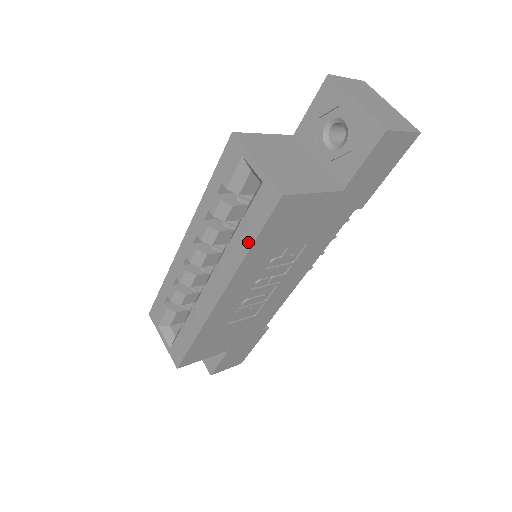
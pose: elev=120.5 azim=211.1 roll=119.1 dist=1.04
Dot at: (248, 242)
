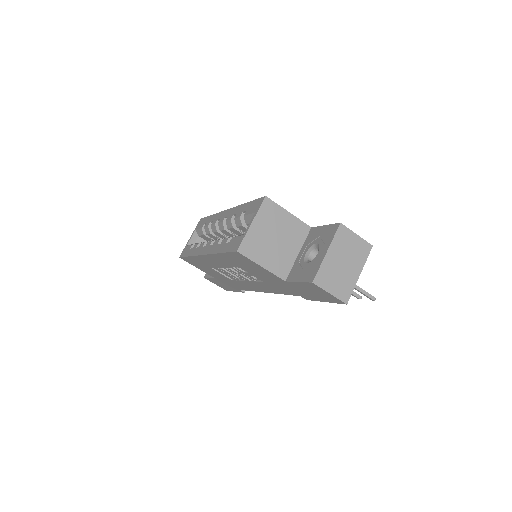
Dot at: (222, 249)
